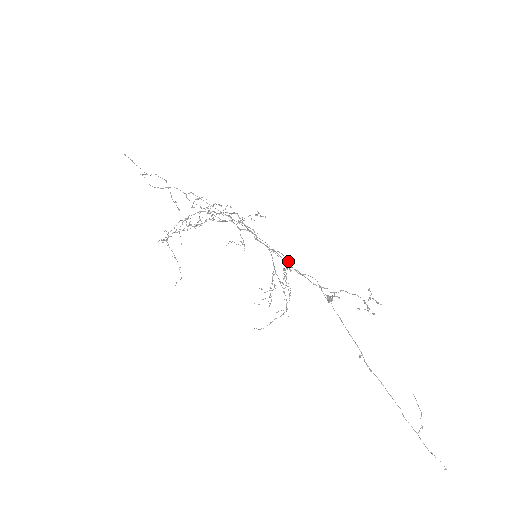
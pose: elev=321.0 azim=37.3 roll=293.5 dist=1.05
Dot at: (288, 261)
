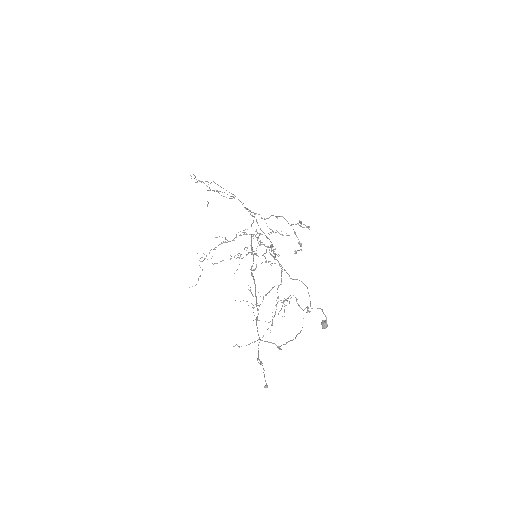
Dot at: occluded
